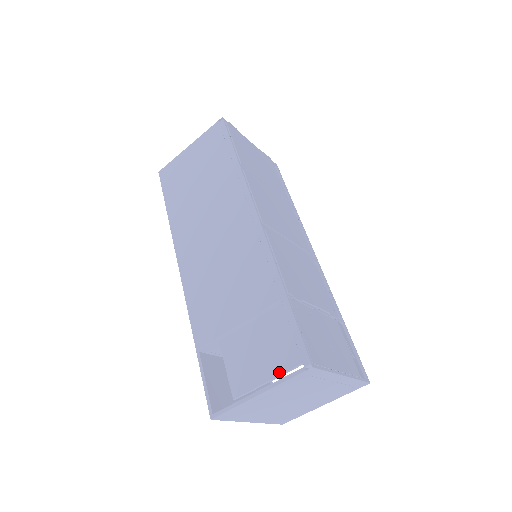
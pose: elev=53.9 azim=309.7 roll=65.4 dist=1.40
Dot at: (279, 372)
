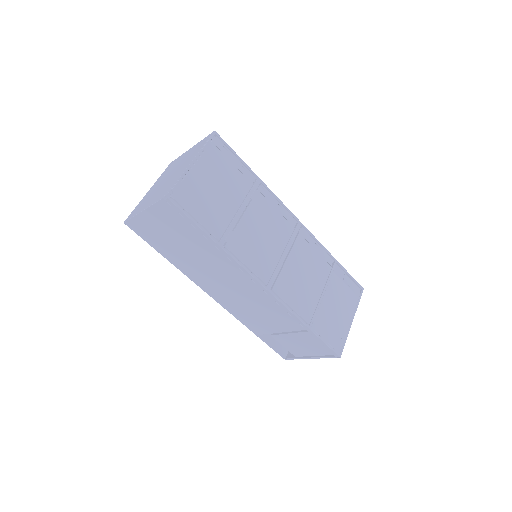
Dot at: (320, 355)
